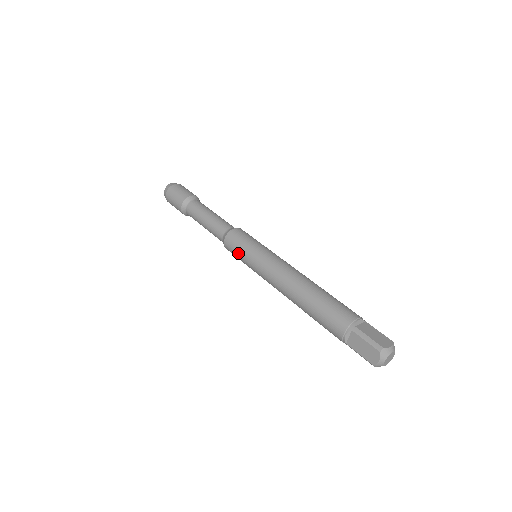
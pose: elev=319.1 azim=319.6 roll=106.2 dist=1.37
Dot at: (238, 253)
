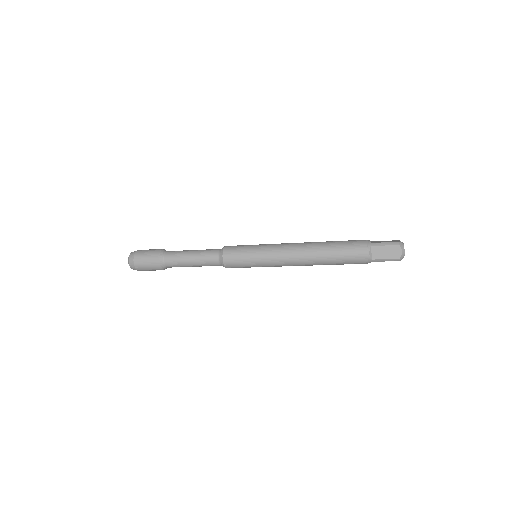
Dot at: (243, 259)
